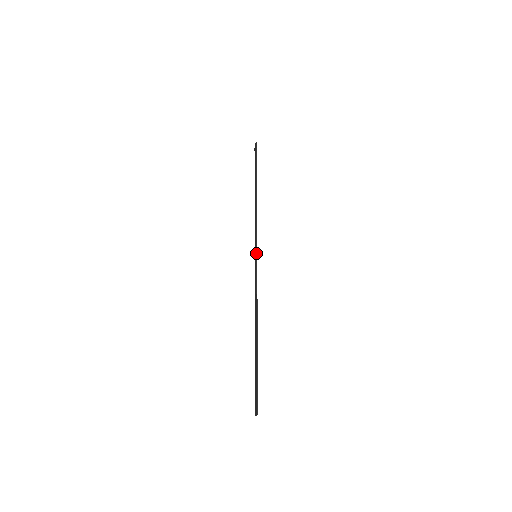
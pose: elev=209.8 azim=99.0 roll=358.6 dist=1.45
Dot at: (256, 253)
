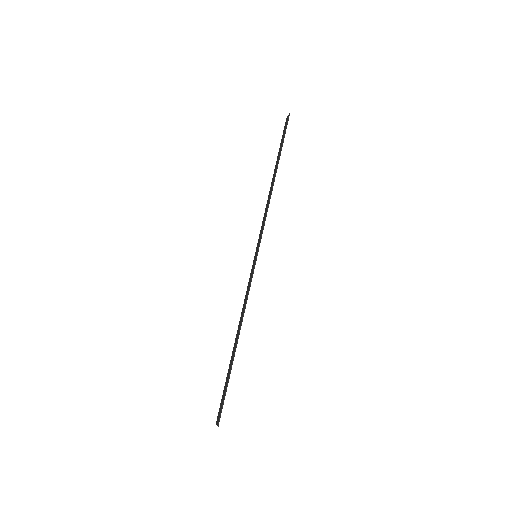
Dot at: (257, 254)
